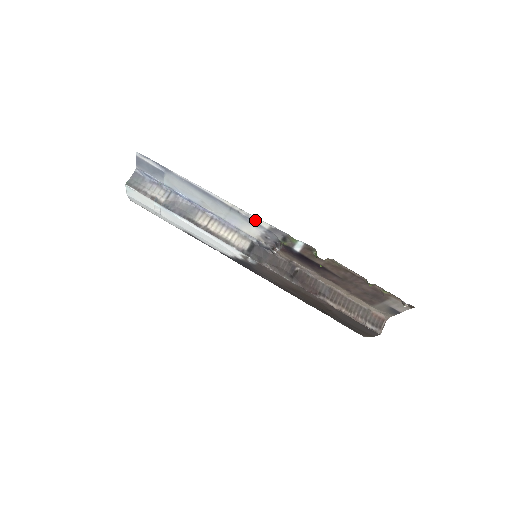
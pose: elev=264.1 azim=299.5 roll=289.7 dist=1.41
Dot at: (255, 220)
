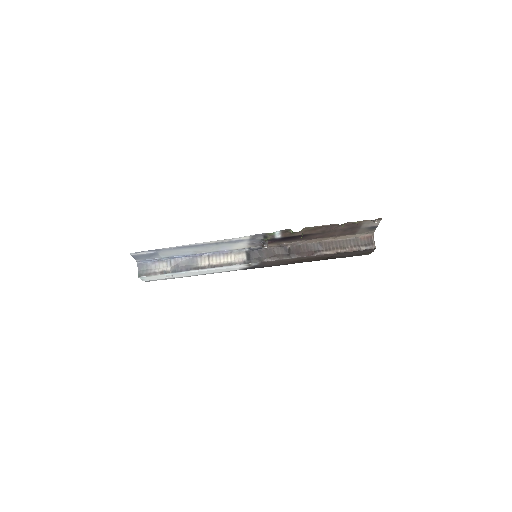
Dot at: (237, 239)
